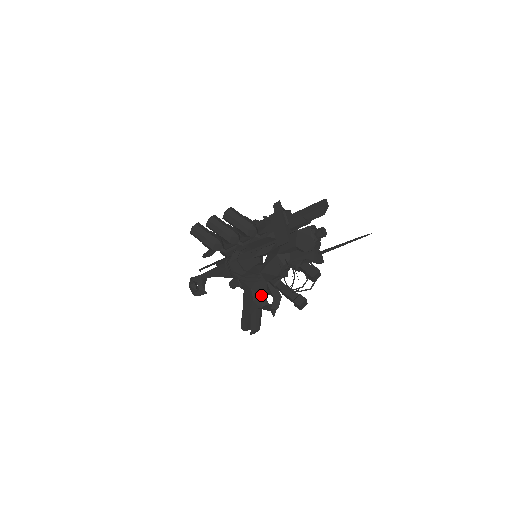
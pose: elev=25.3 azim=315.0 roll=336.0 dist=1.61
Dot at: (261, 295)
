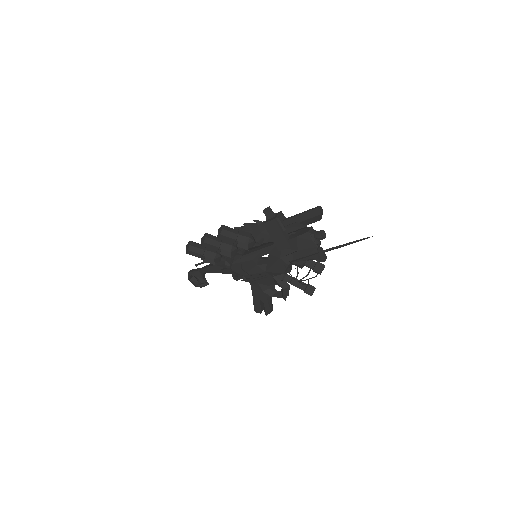
Dot at: (269, 286)
